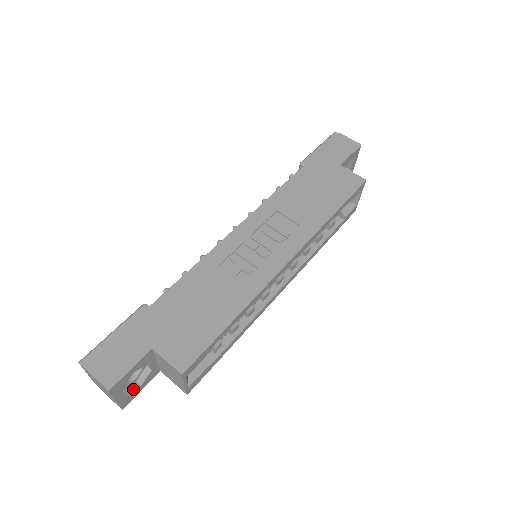
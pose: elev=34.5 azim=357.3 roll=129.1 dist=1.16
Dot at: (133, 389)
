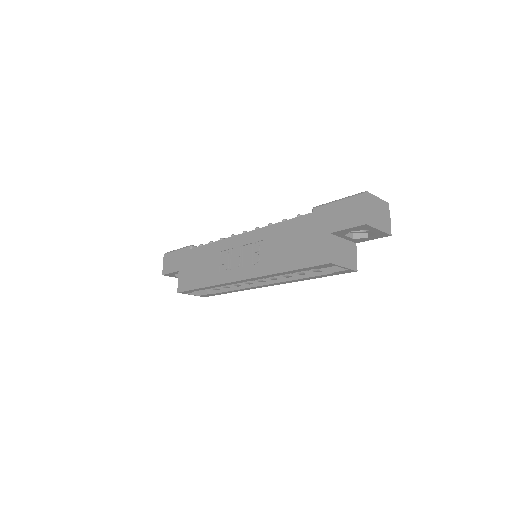
Dot at: occluded
